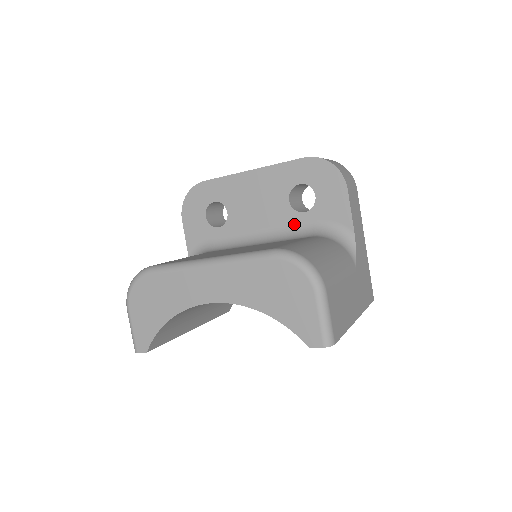
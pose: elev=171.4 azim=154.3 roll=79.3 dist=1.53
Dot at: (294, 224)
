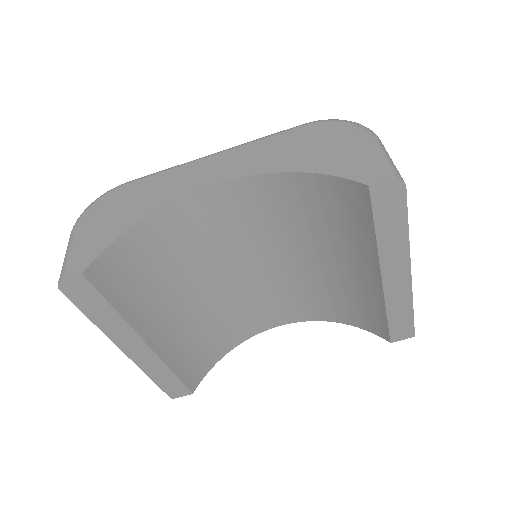
Dot at: occluded
